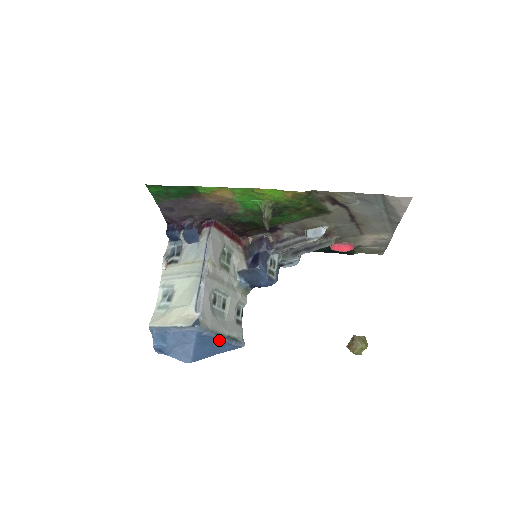
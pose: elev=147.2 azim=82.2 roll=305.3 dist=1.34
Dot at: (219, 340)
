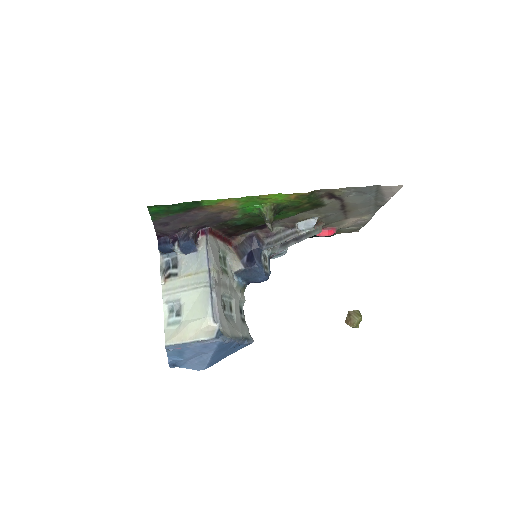
Dot at: (235, 343)
